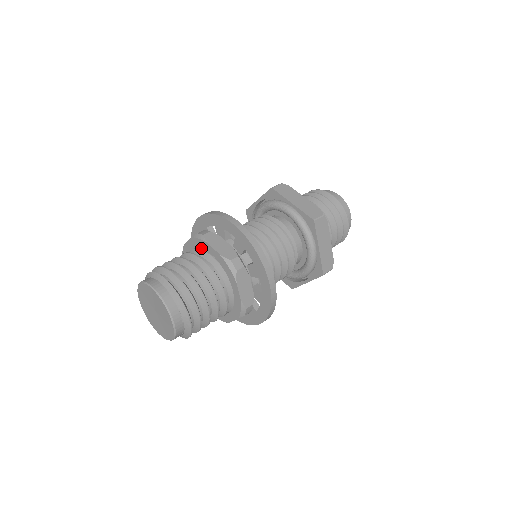
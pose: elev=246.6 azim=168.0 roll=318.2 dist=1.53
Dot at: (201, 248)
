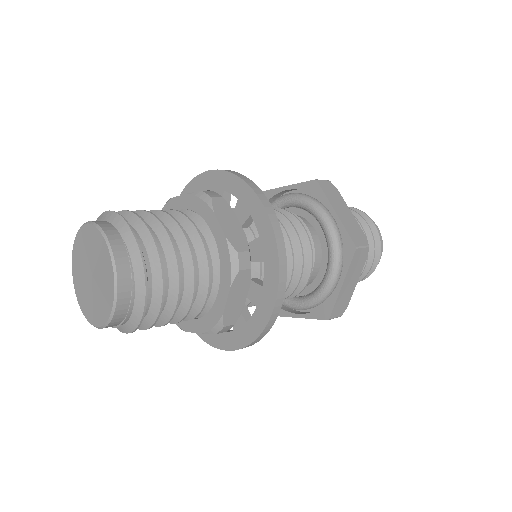
Dot at: occluded
